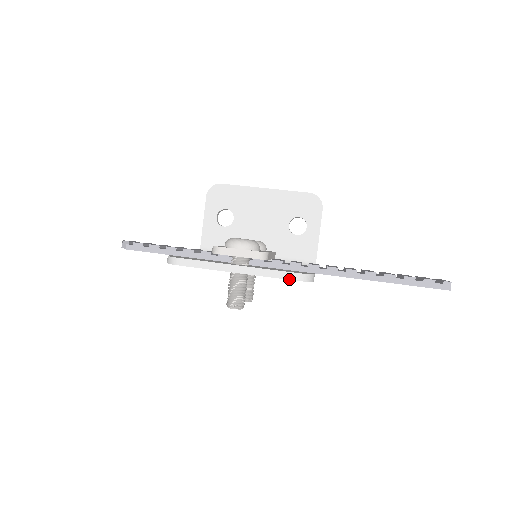
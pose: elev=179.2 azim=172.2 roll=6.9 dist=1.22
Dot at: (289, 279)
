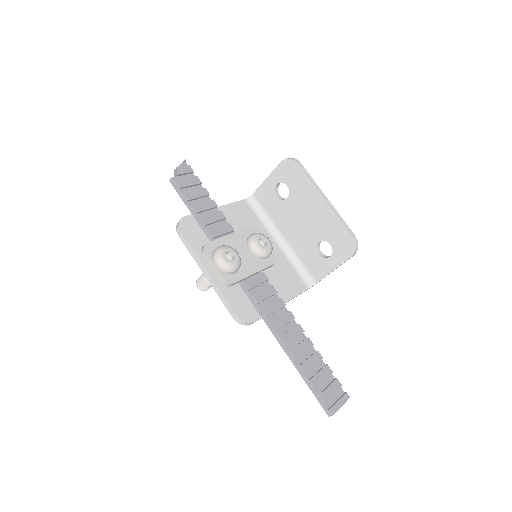
Dot at: (230, 313)
